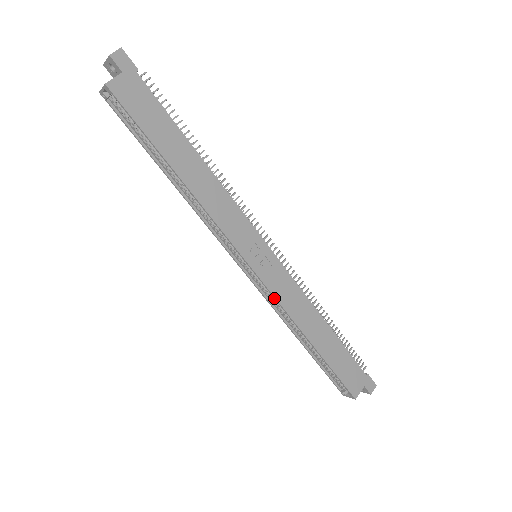
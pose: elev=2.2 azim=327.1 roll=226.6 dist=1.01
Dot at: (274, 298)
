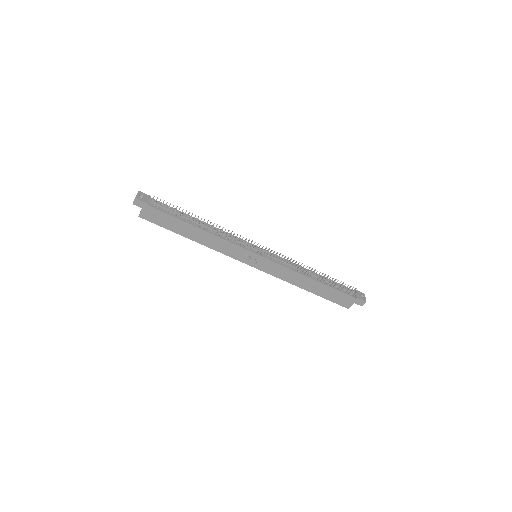
Dot at: (272, 275)
